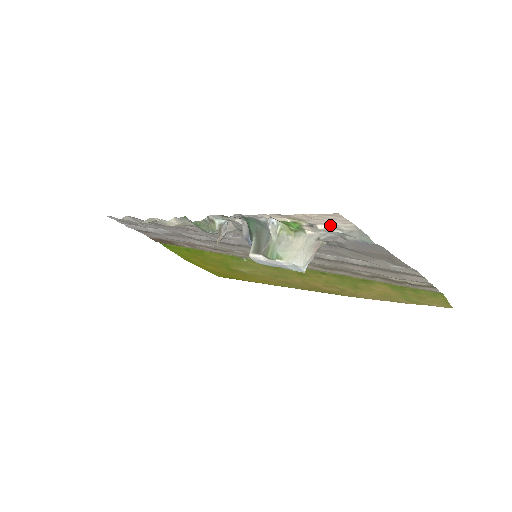
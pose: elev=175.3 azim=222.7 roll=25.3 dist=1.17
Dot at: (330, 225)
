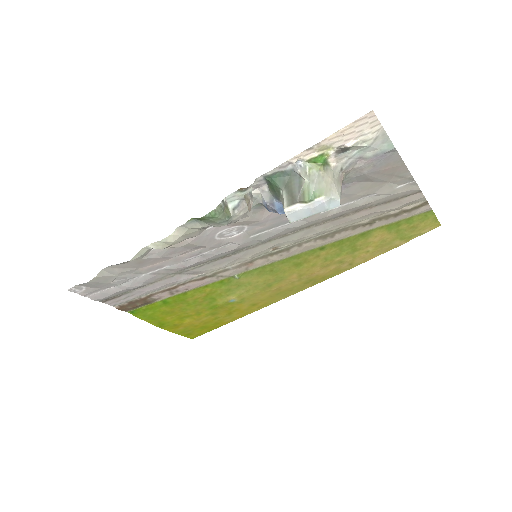
Dot at: (358, 138)
